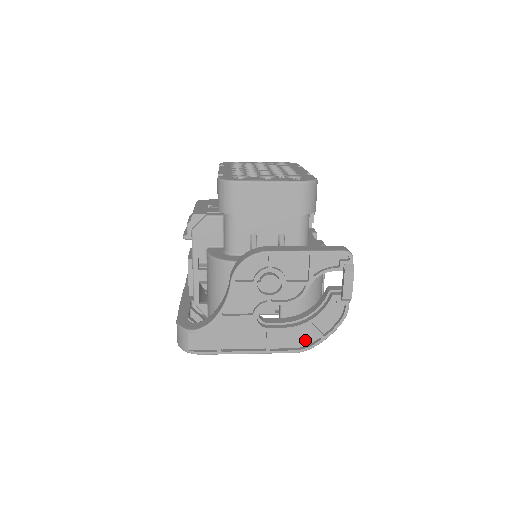
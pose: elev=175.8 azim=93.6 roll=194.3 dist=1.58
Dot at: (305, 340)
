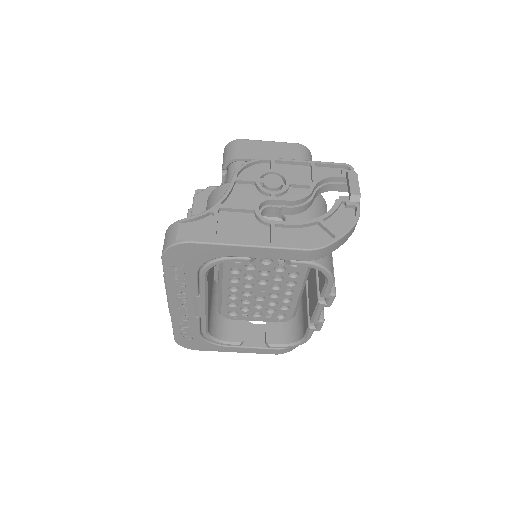
Dot at: (317, 242)
